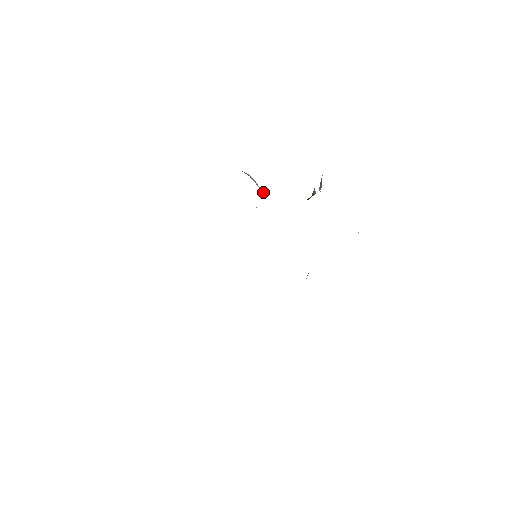
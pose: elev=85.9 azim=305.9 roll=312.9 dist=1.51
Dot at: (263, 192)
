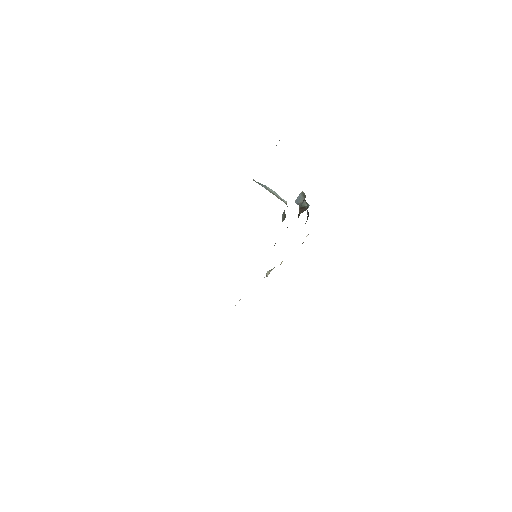
Dot at: (286, 202)
